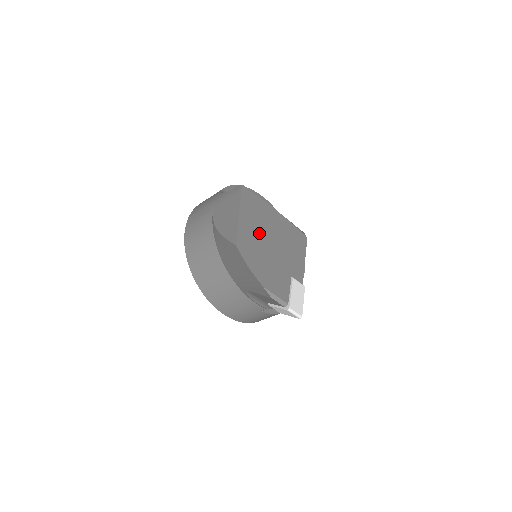
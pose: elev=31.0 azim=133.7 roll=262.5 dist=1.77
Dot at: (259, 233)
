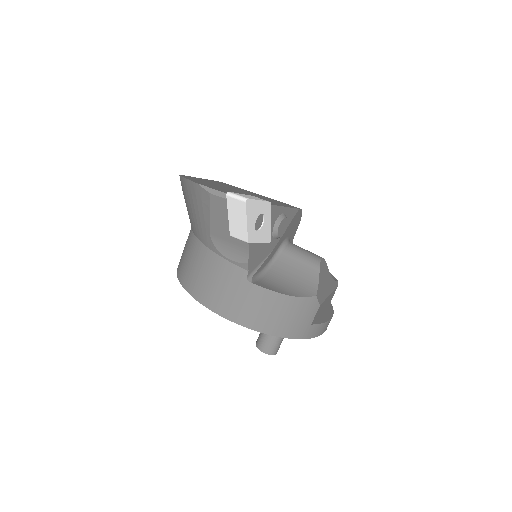
Dot at: occluded
